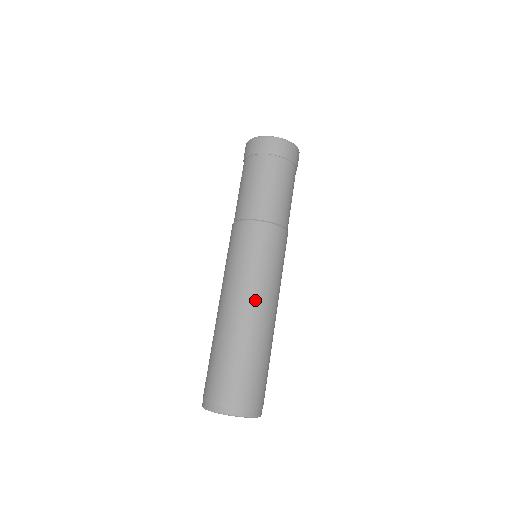
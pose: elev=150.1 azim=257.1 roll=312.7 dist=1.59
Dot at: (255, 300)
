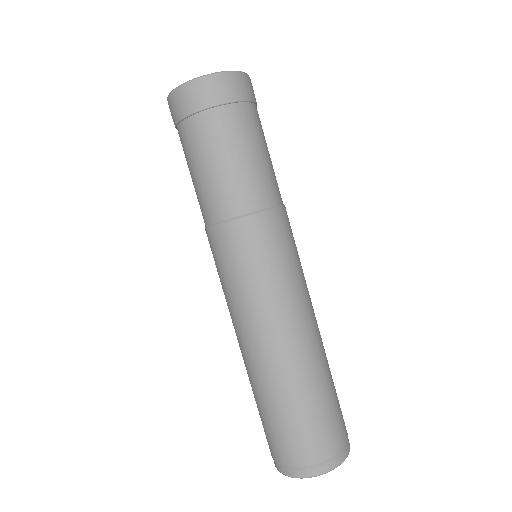
Dot at: (308, 317)
